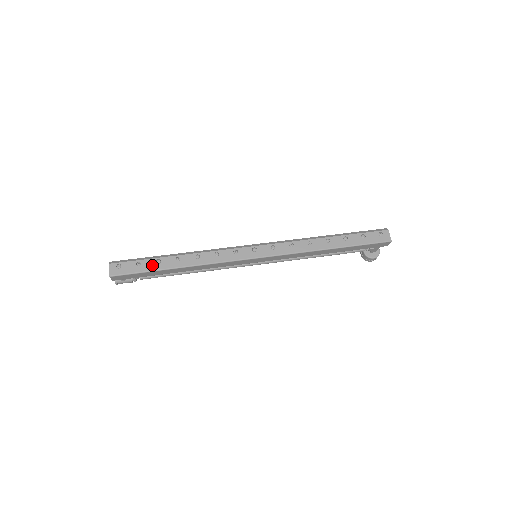
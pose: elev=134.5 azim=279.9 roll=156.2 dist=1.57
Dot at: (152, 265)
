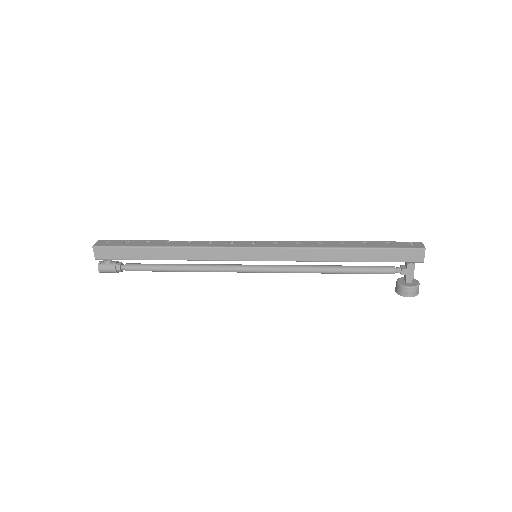
Dot at: (139, 243)
